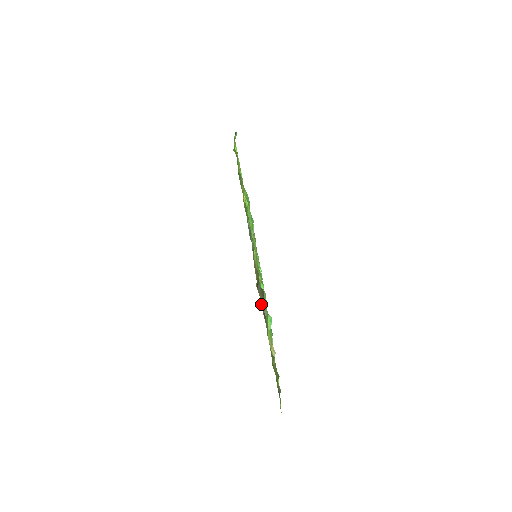
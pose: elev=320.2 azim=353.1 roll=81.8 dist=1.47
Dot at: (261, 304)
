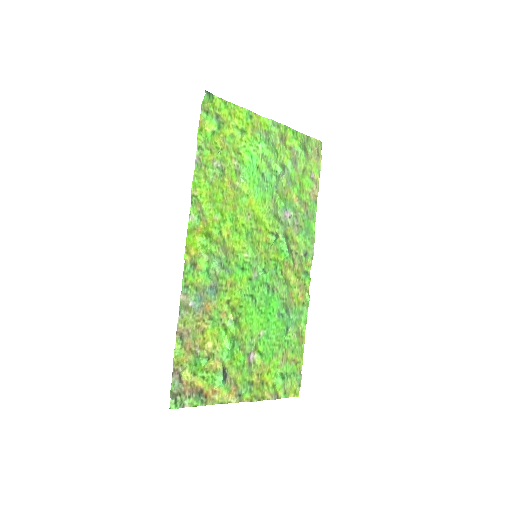
Dot at: (195, 384)
